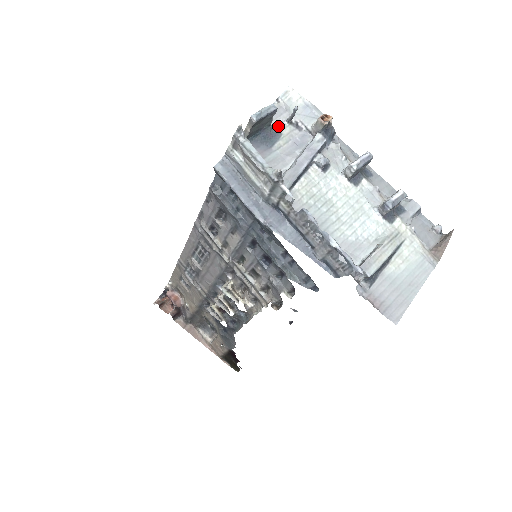
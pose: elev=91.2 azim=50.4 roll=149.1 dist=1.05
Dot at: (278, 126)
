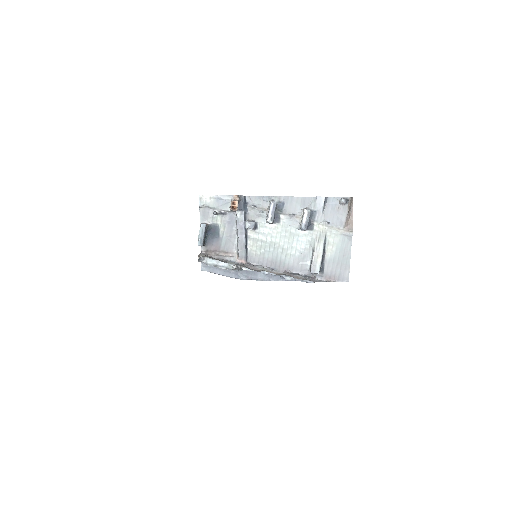
Dot at: (213, 221)
